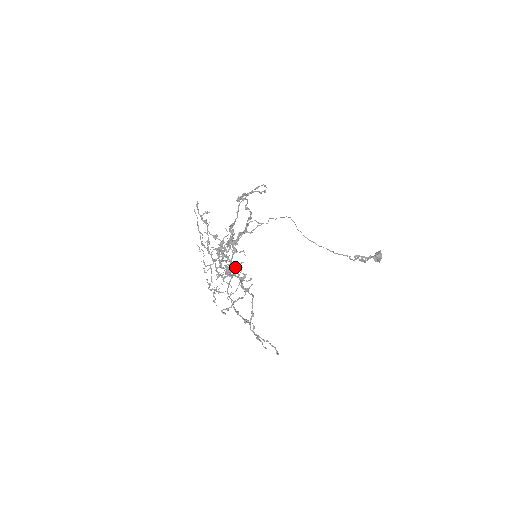
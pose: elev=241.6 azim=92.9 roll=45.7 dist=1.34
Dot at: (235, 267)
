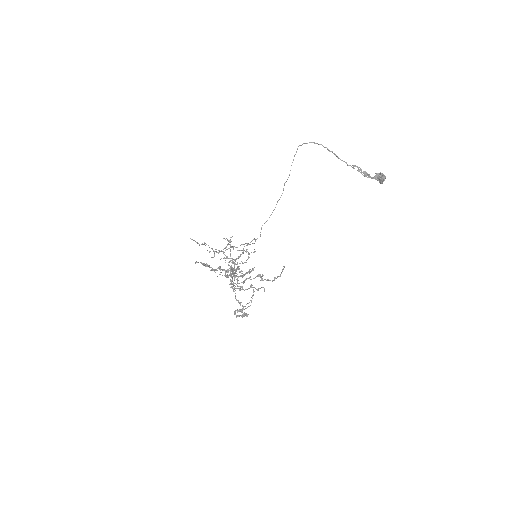
Dot at: occluded
